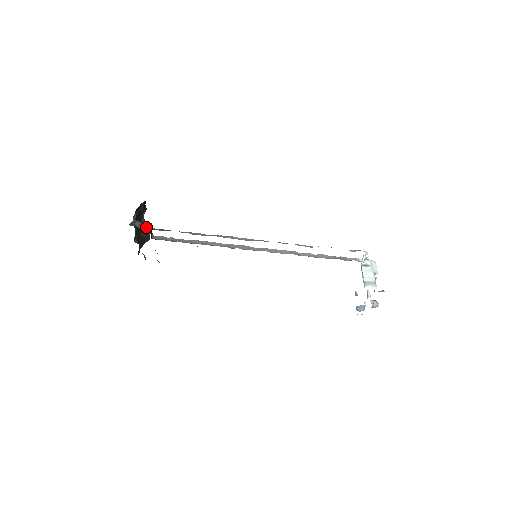
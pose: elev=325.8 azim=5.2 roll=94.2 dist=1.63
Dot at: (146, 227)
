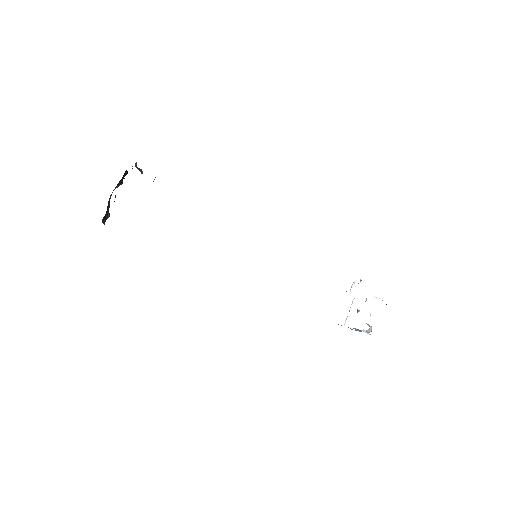
Dot at: occluded
